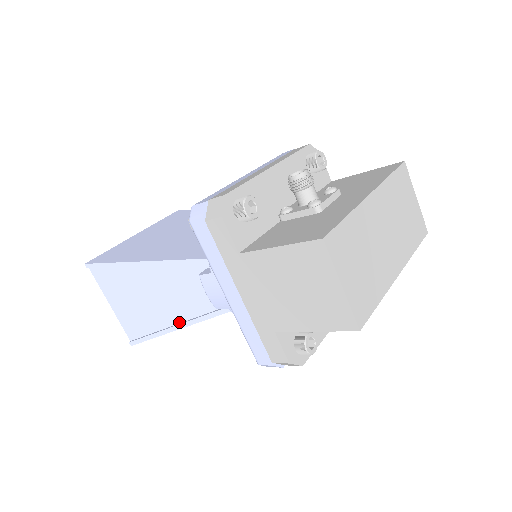
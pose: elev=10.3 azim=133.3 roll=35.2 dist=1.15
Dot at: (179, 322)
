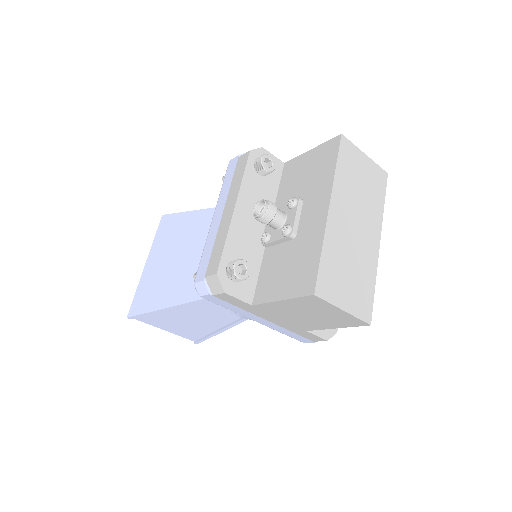
Dot at: (225, 325)
